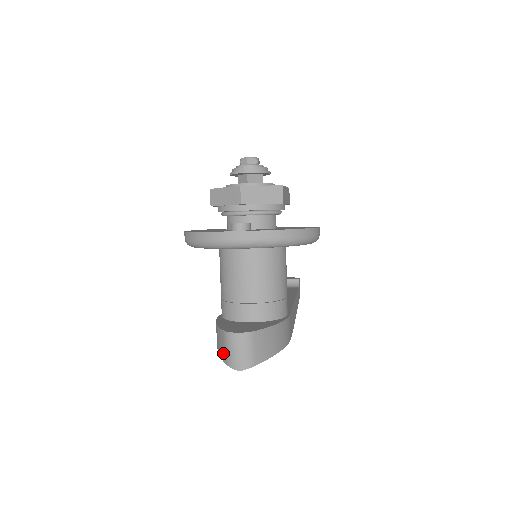
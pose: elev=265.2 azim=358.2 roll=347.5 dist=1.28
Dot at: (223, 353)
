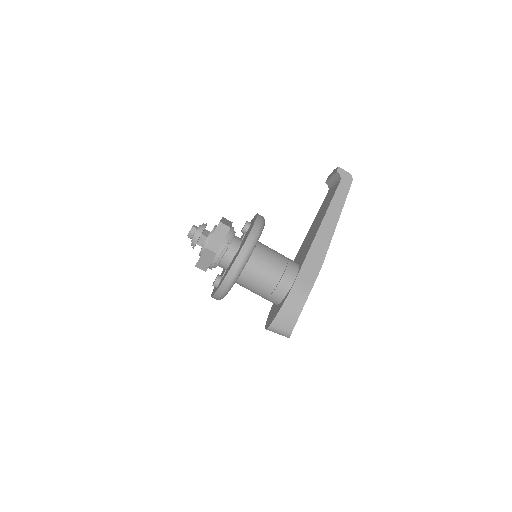
Dot at: occluded
